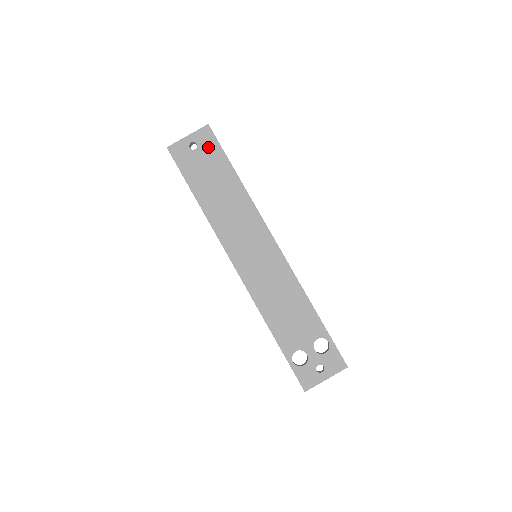
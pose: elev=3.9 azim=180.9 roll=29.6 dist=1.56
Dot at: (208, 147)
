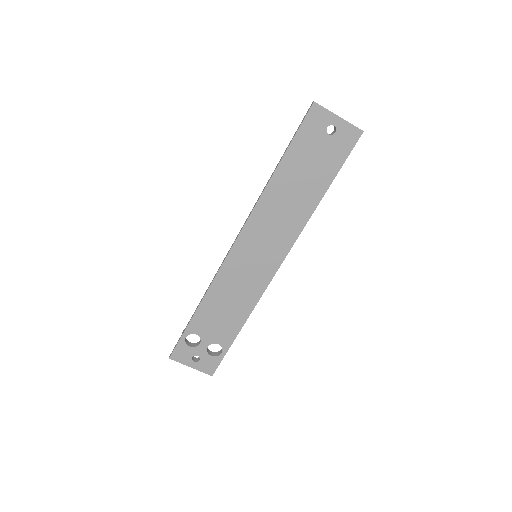
Dot at: (338, 147)
